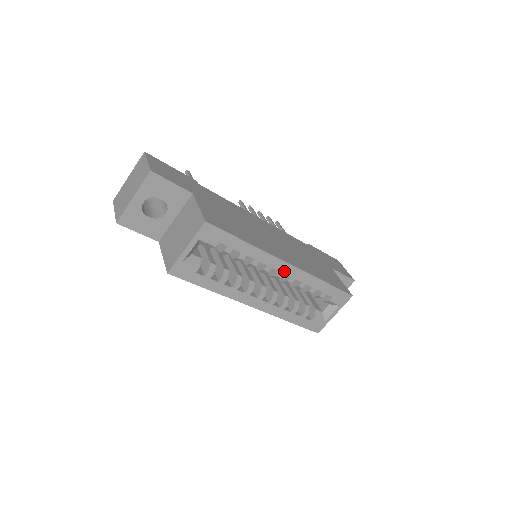
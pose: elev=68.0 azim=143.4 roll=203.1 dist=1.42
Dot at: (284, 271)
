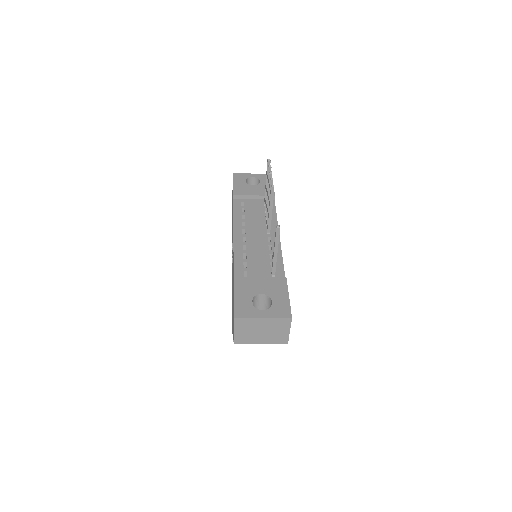
Dot at: occluded
